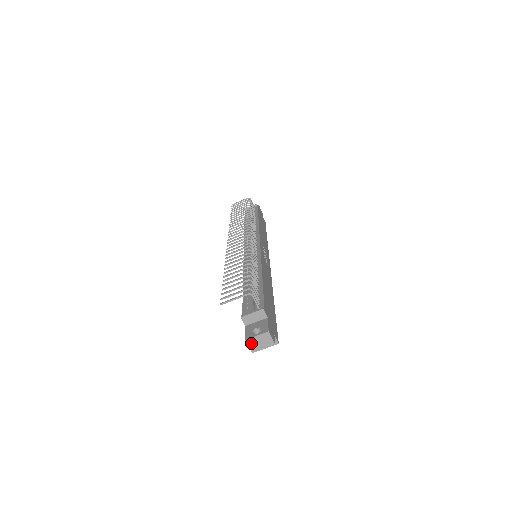
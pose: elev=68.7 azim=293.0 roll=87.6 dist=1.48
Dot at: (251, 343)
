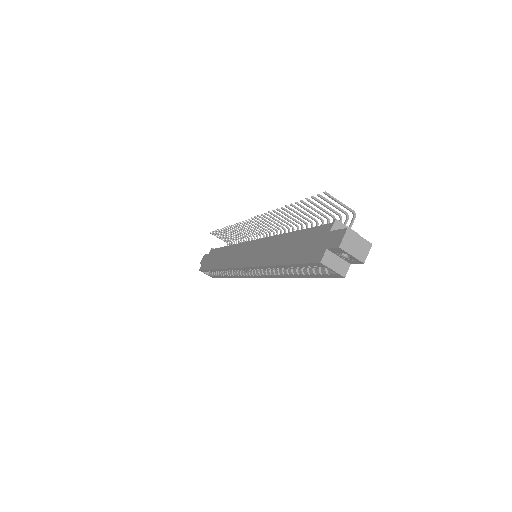
Dot at: (349, 237)
